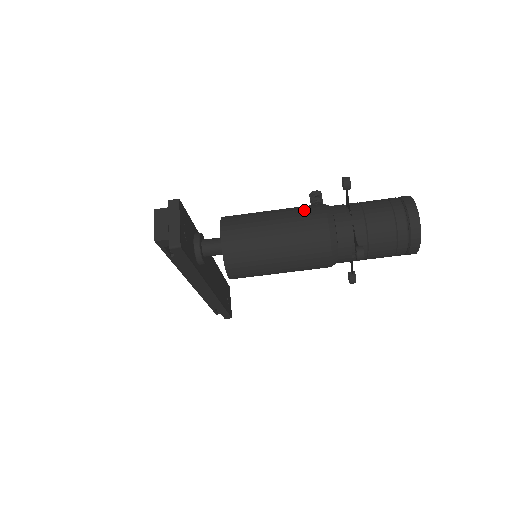
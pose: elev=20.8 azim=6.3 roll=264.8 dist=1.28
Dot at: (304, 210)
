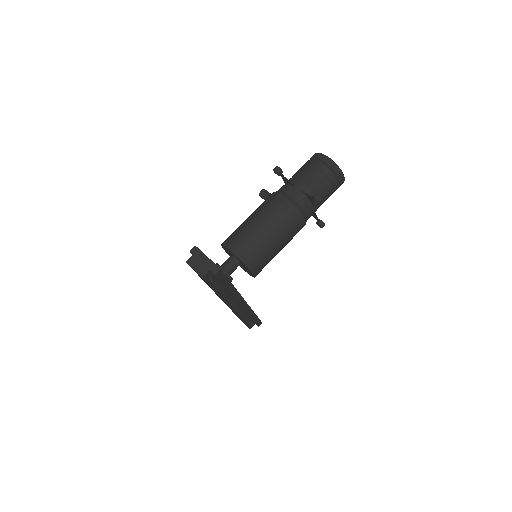
Dot at: (266, 203)
